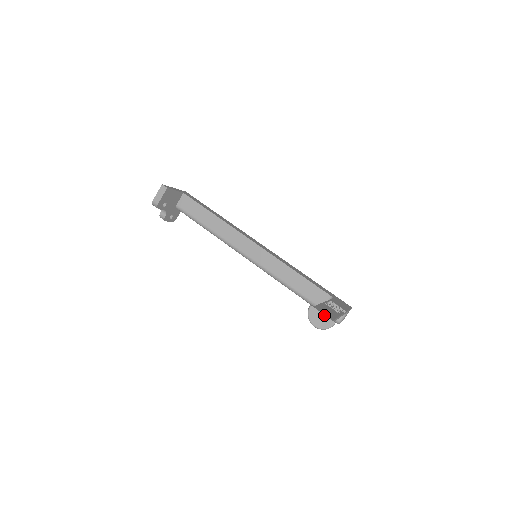
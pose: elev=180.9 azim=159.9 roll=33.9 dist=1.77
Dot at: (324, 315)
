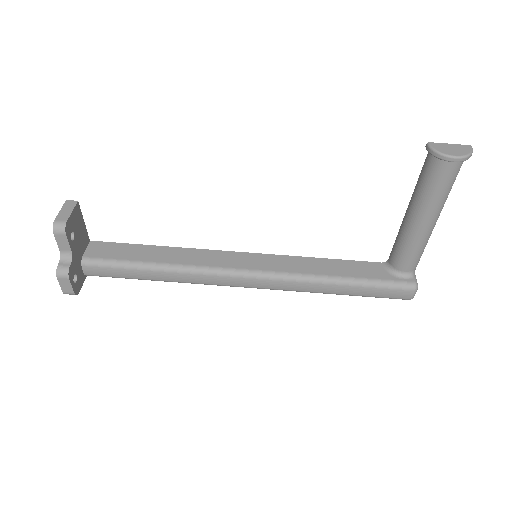
Dot at: (452, 144)
